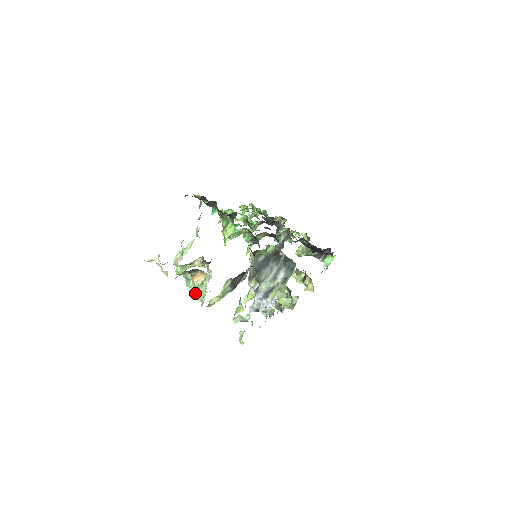
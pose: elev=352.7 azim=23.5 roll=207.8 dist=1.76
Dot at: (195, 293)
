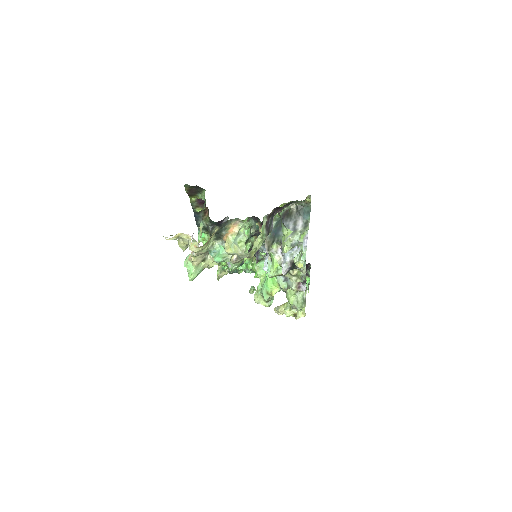
Dot at: (232, 250)
